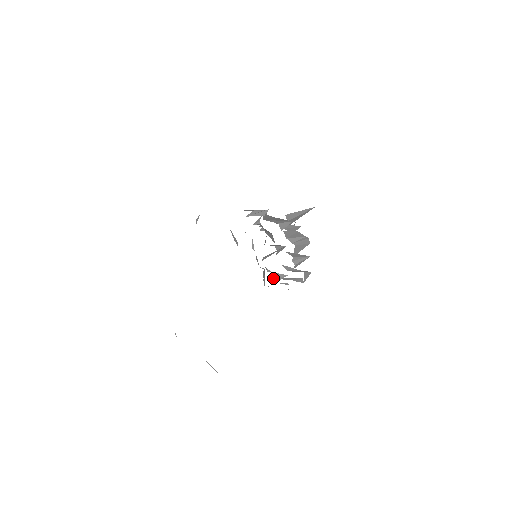
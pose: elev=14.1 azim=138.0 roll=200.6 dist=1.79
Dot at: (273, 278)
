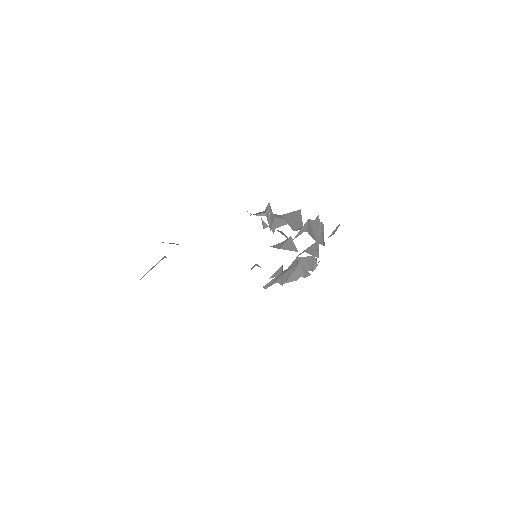
Dot at: (284, 283)
